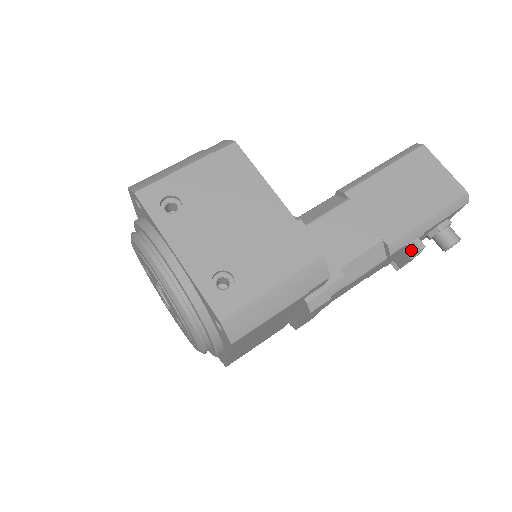
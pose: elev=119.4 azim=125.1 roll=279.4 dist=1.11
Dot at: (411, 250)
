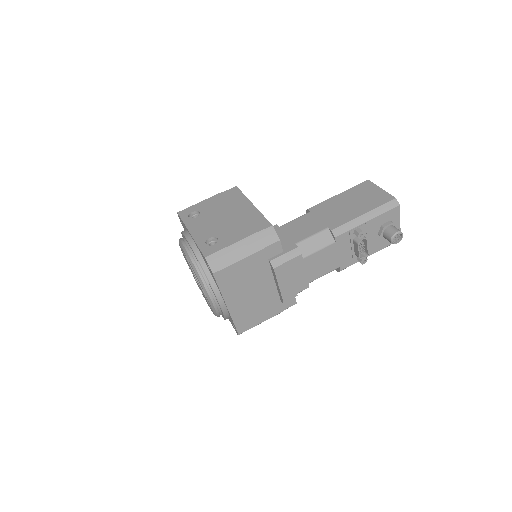
Dot at: (357, 238)
